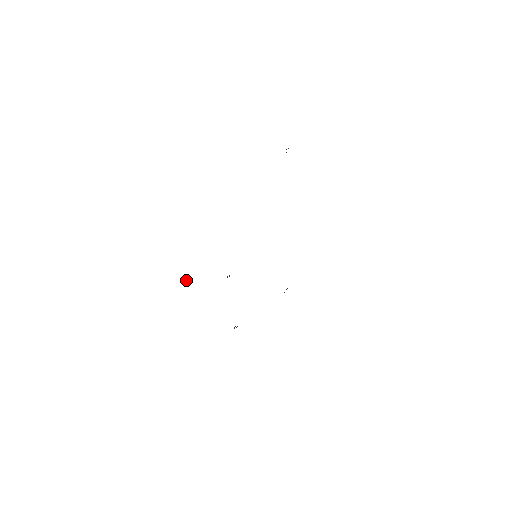
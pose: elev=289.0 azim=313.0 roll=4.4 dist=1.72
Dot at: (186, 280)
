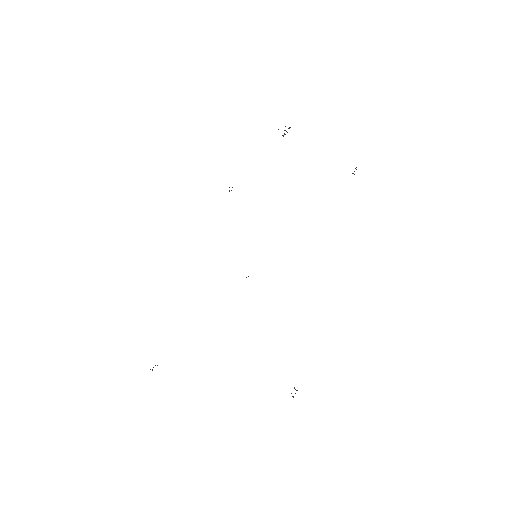
Dot at: (153, 367)
